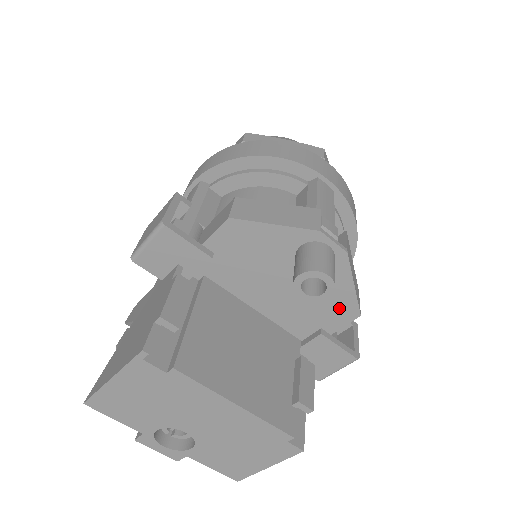
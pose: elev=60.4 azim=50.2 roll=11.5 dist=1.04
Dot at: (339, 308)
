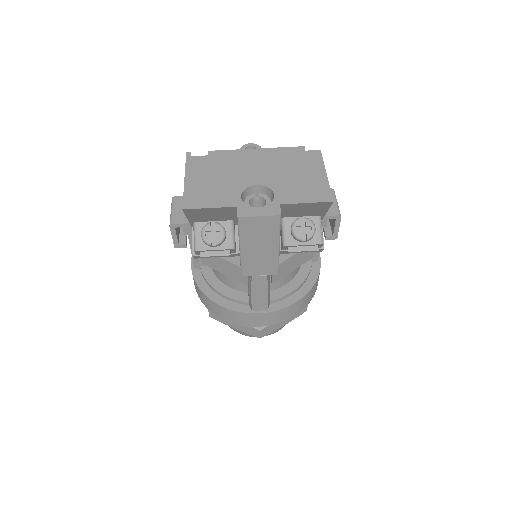
Dot at: occluded
